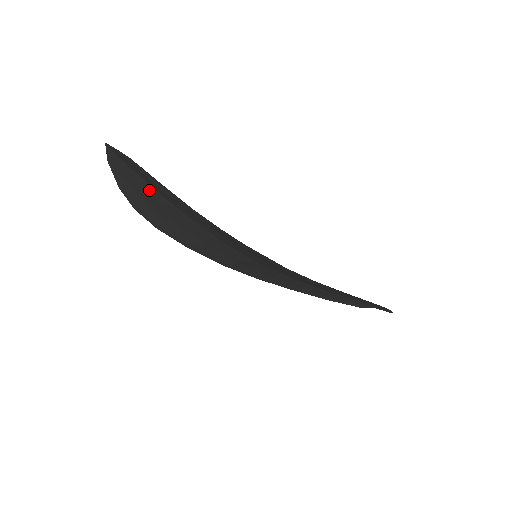
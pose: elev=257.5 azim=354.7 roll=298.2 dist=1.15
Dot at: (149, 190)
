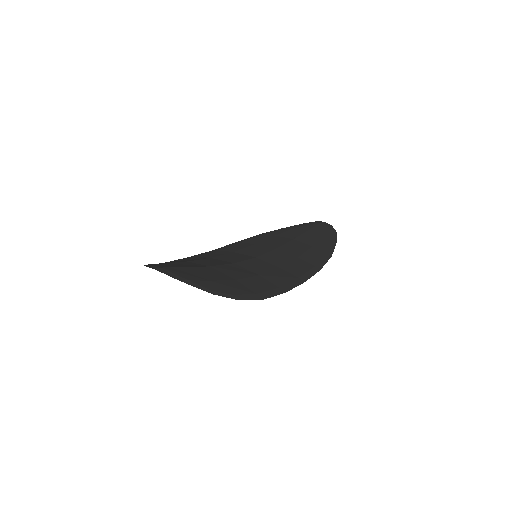
Dot at: occluded
